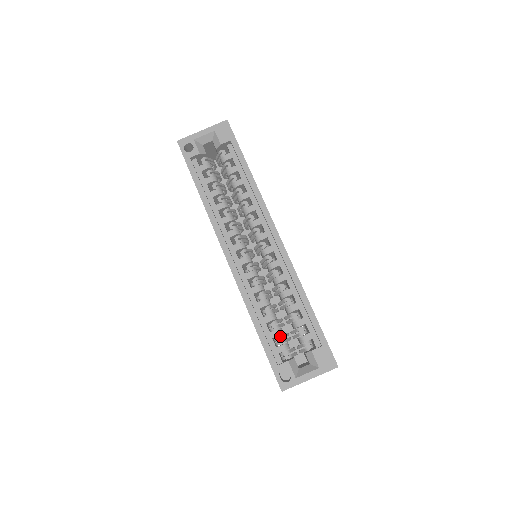
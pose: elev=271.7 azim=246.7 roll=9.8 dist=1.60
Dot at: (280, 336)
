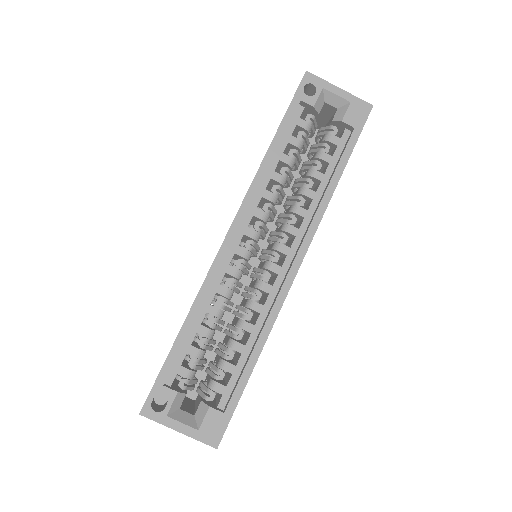
Dot at: (196, 358)
